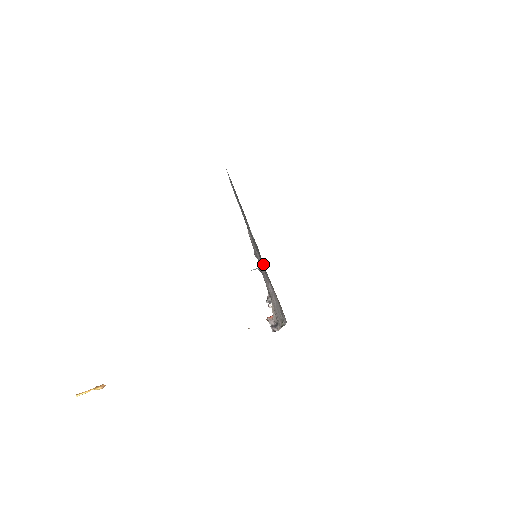
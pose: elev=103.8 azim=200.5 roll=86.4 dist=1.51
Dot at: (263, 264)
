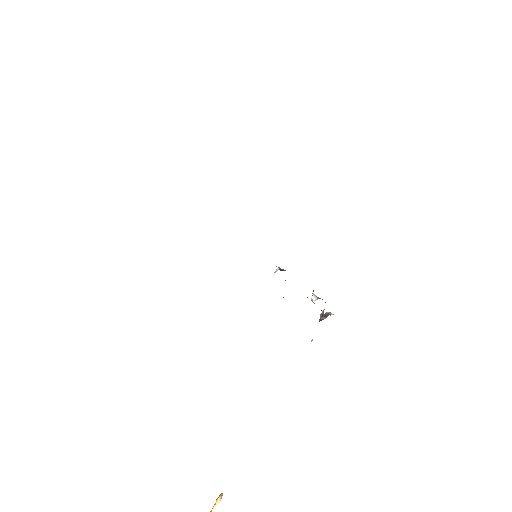
Dot at: occluded
